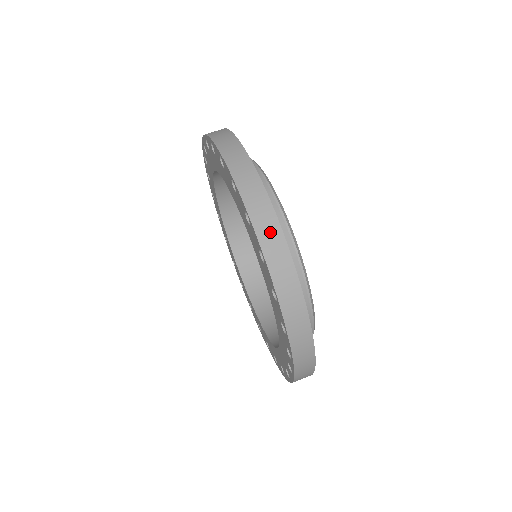
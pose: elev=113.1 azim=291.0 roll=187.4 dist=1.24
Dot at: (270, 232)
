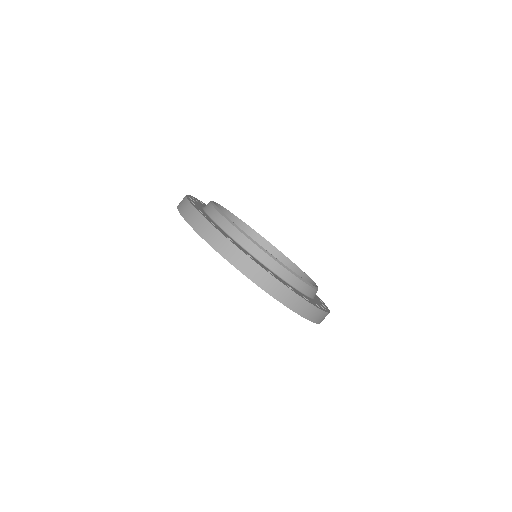
Dot at: (322, 318)
